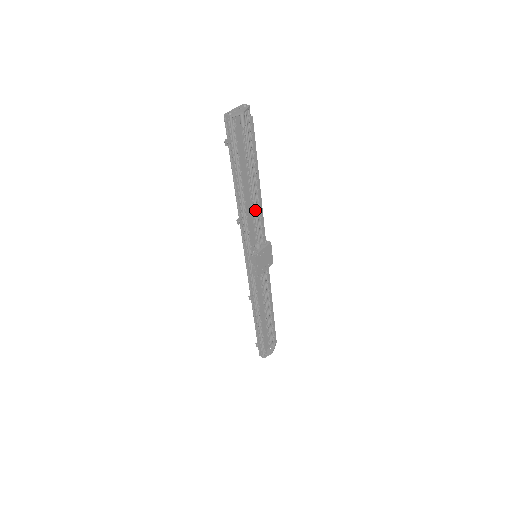
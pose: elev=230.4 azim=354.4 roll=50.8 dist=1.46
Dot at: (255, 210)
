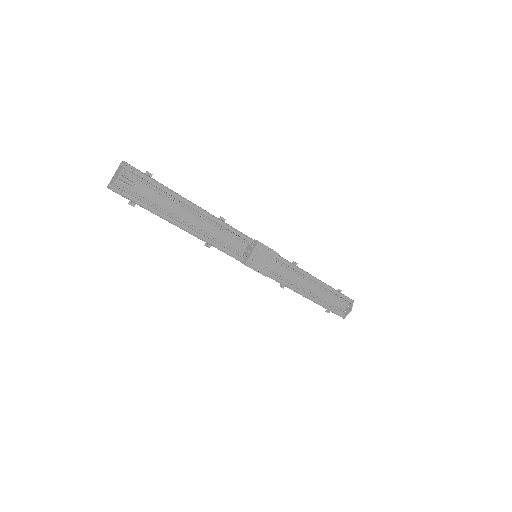
Dot at: (219, 225)
